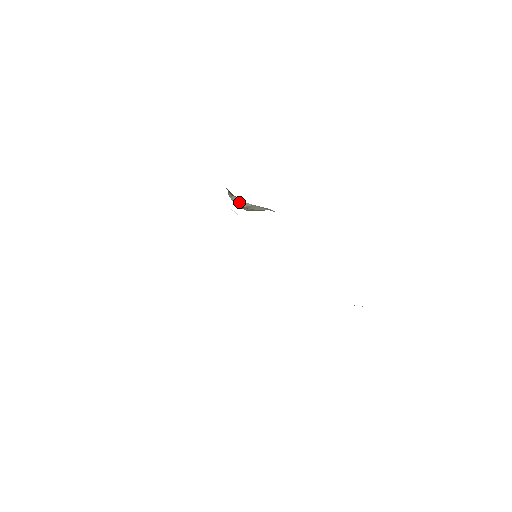
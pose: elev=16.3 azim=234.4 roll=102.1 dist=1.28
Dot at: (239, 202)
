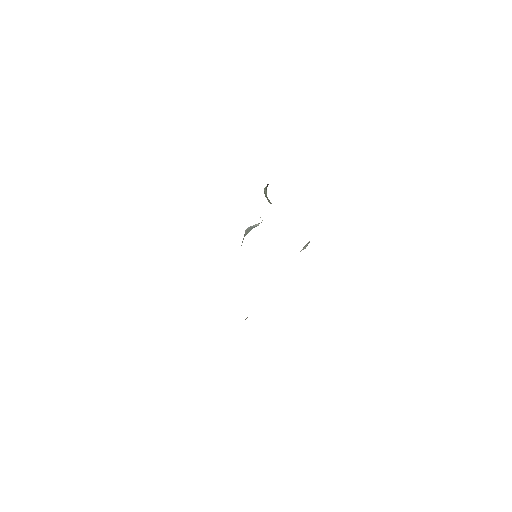
Dot at: (269, 201)
